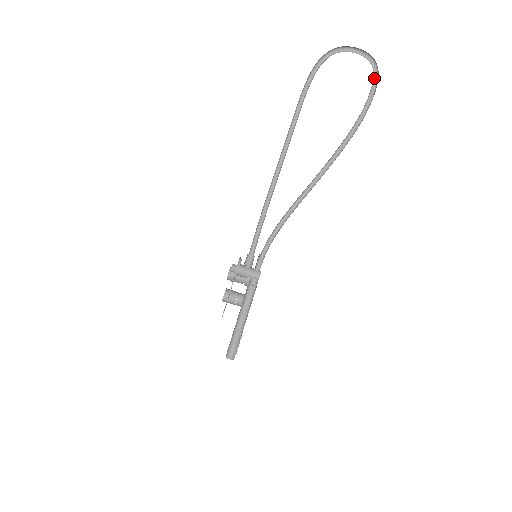
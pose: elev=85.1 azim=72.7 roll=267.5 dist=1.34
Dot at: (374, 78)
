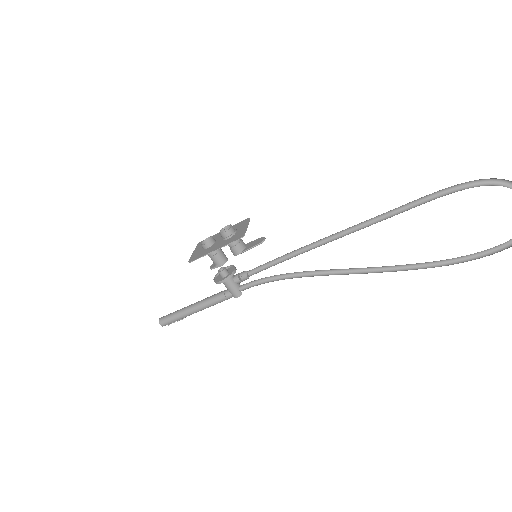
Dot at: (511, 239)
